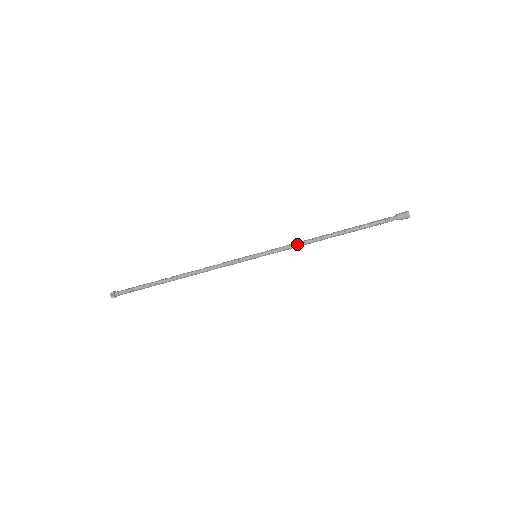
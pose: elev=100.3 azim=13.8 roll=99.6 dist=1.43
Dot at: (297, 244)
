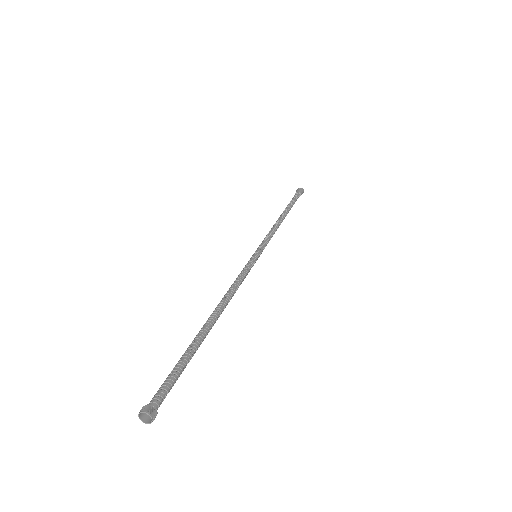
Dot at: (272, 230)
